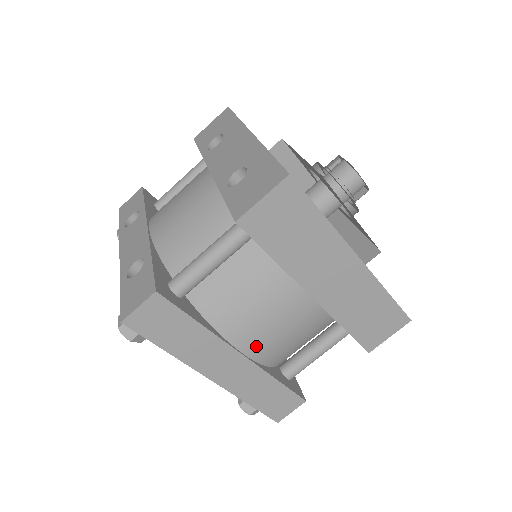
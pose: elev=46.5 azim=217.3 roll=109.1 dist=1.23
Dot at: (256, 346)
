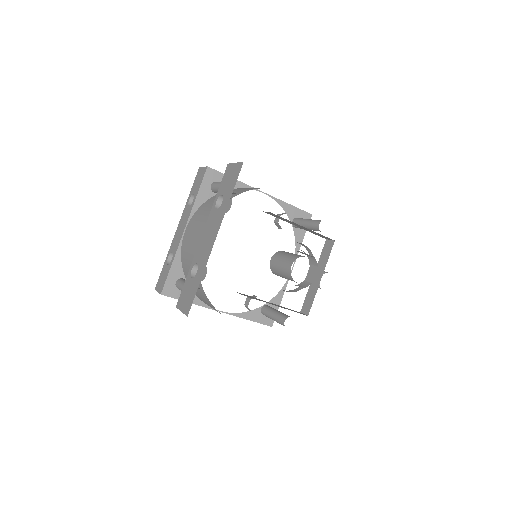
Dot at: occluded
